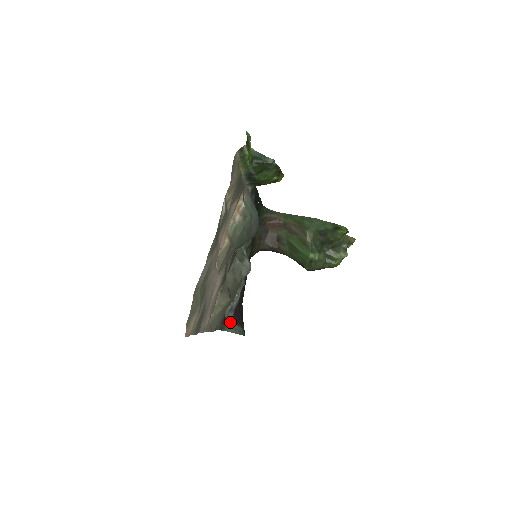
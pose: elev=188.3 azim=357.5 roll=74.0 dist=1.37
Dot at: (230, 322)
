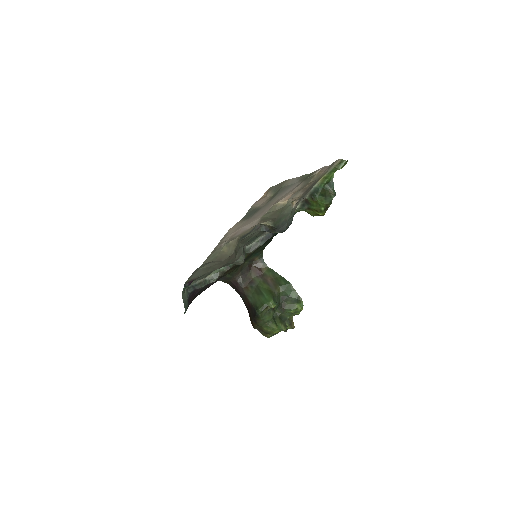
Dot at: (187, 293)
